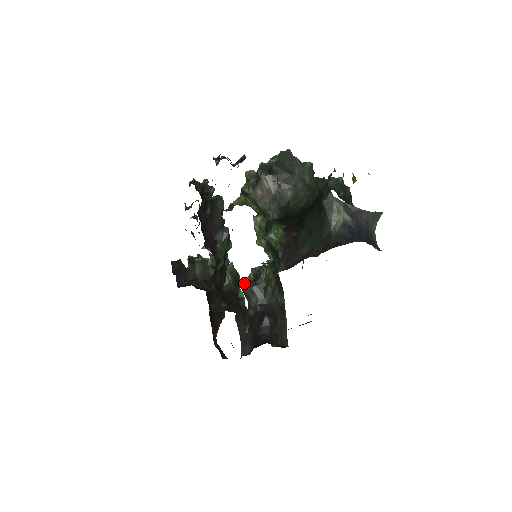
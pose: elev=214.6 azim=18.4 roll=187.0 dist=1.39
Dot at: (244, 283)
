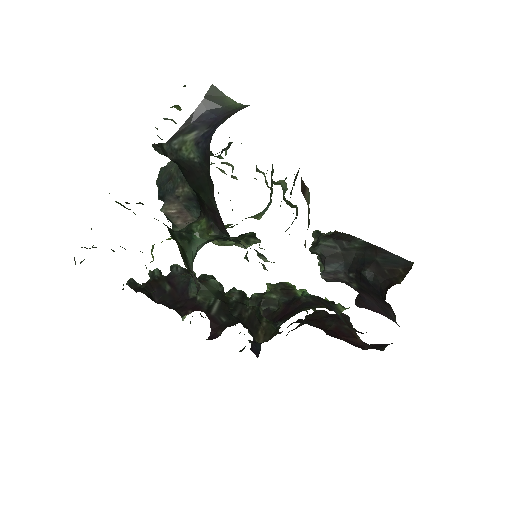
Dot at: occluded
